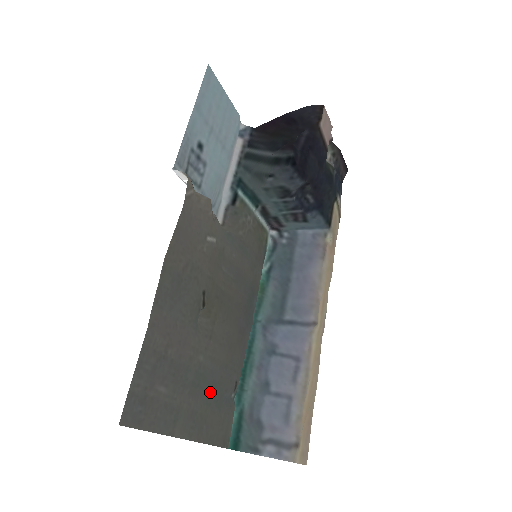
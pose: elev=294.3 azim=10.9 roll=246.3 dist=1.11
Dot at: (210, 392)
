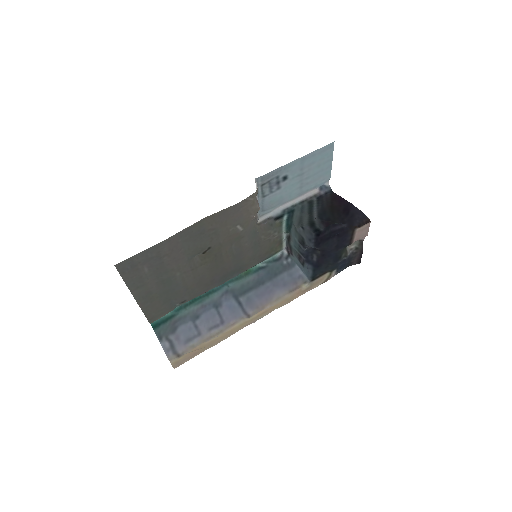
Dot at: (167, 292)
